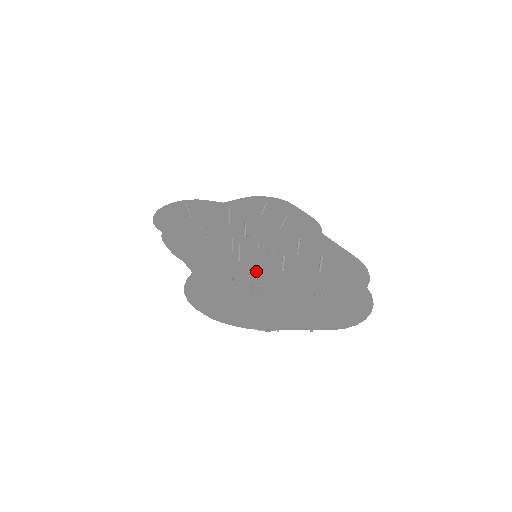
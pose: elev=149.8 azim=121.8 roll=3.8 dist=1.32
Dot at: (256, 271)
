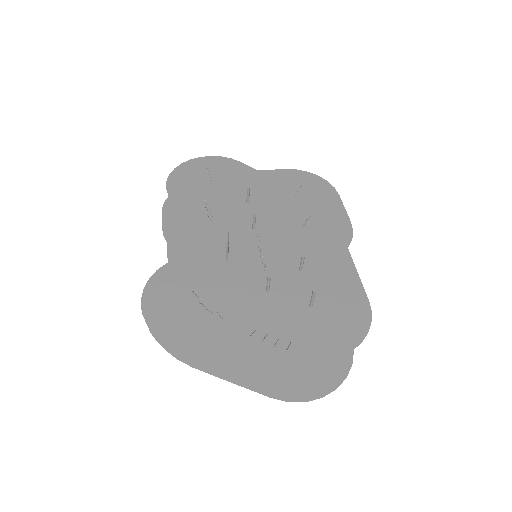
Dot at: (236, 282)
